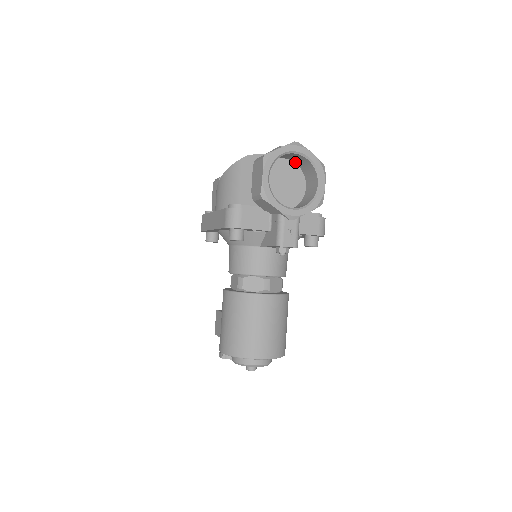
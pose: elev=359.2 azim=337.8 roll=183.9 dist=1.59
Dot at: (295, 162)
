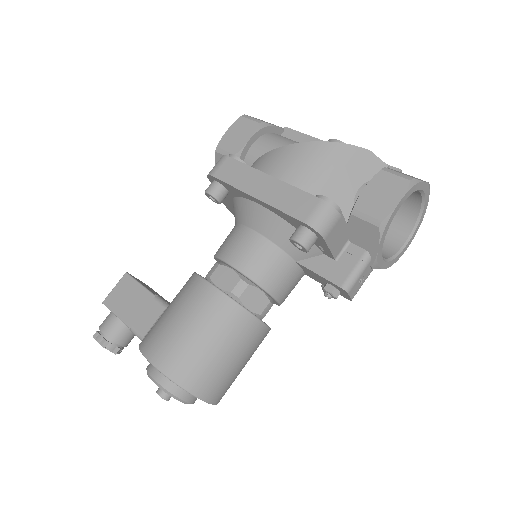
Dot at: occluded
